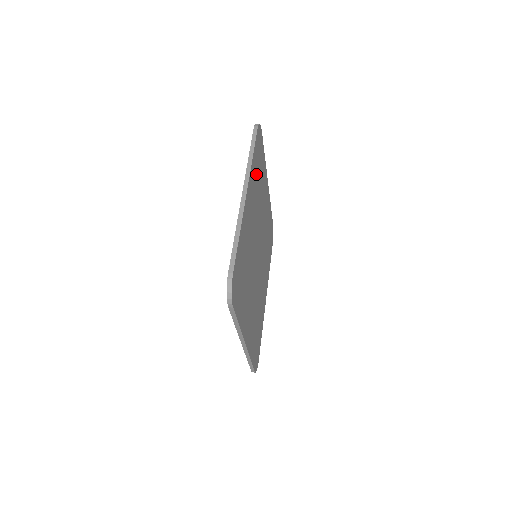
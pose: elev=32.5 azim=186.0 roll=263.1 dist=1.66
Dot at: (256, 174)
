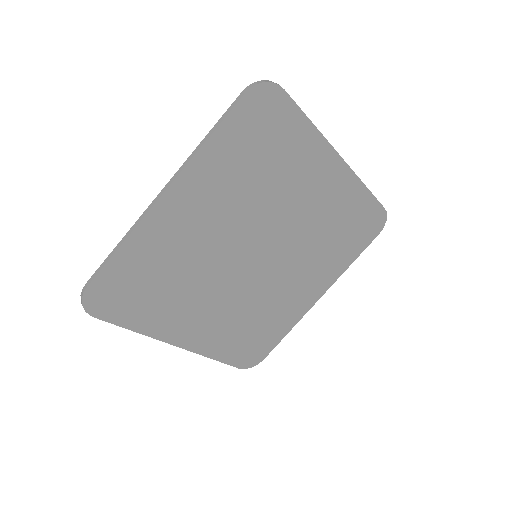
Dot at: (238, 159)
